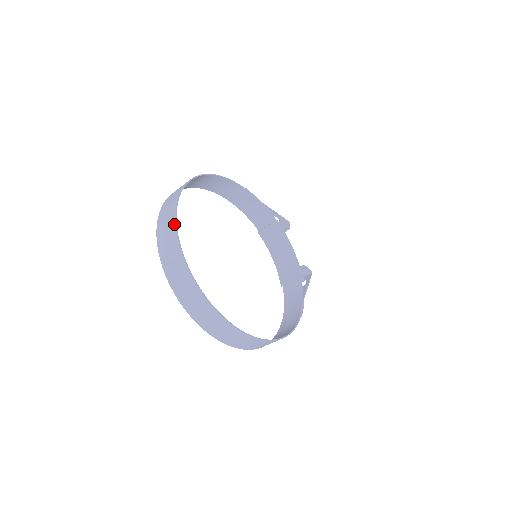
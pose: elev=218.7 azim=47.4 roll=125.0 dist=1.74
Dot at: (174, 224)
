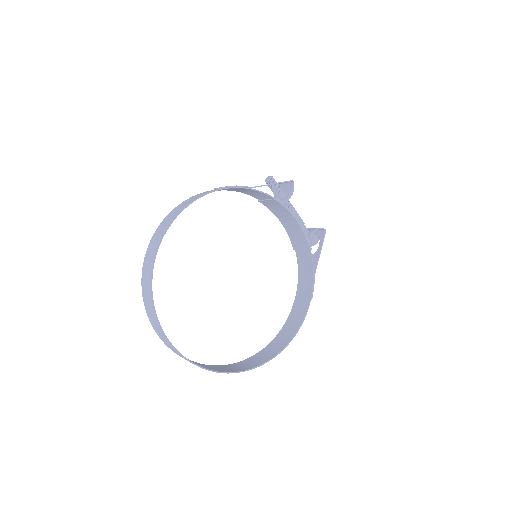
Dot at: (156, 319)
